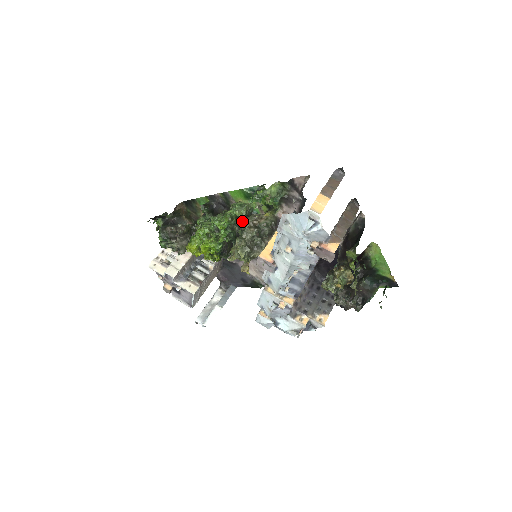
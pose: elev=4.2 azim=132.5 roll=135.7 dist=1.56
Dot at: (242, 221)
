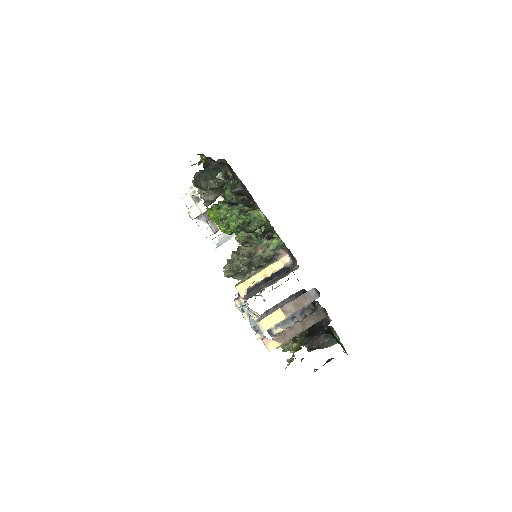
Dot at: occluded
